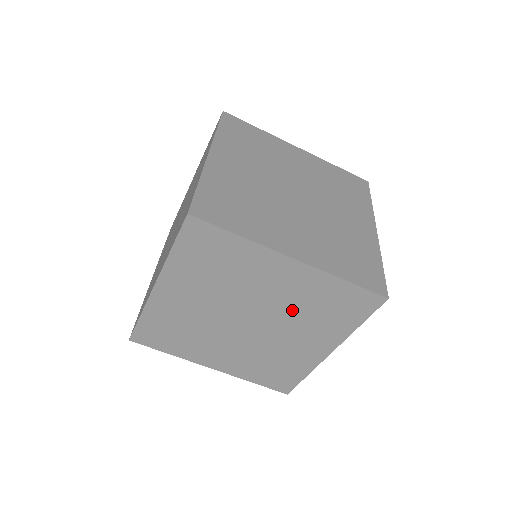
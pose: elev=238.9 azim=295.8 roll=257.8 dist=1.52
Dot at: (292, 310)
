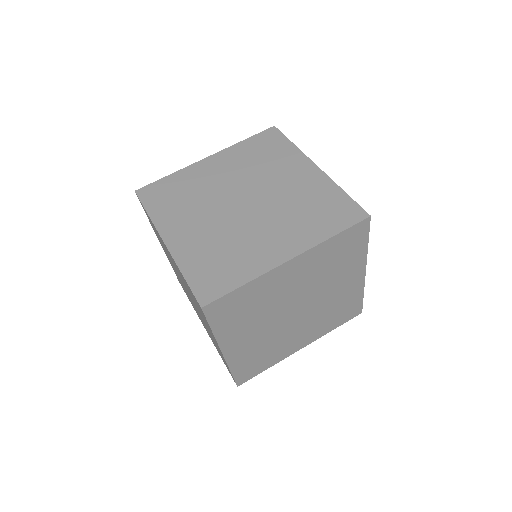
Dot at: (206, 327)
